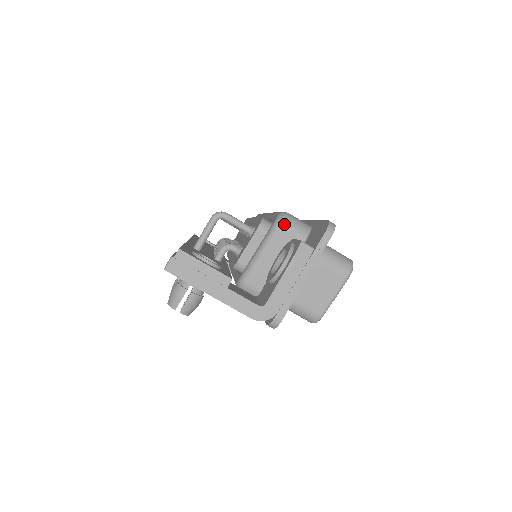
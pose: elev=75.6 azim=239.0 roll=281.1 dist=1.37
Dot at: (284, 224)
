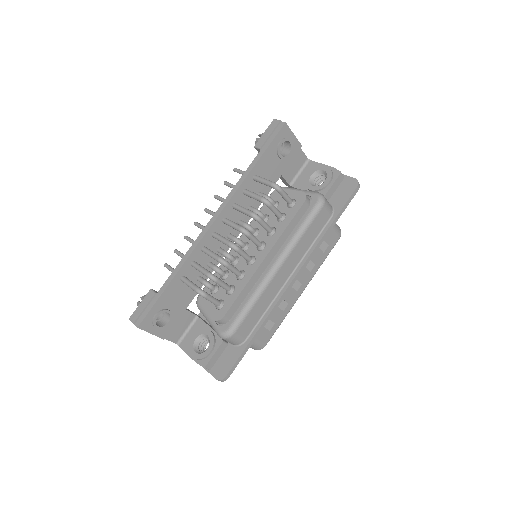
Dot at: occluded
